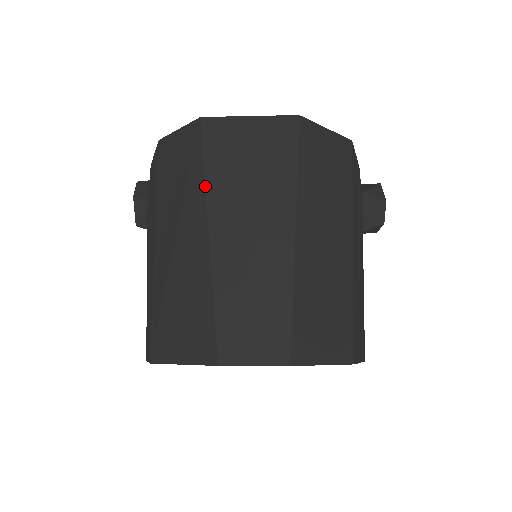
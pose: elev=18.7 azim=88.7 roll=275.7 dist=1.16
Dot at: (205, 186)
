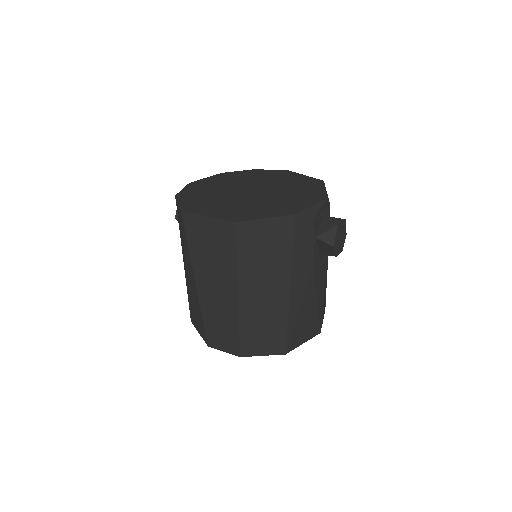
Dot at: (190, 256)
